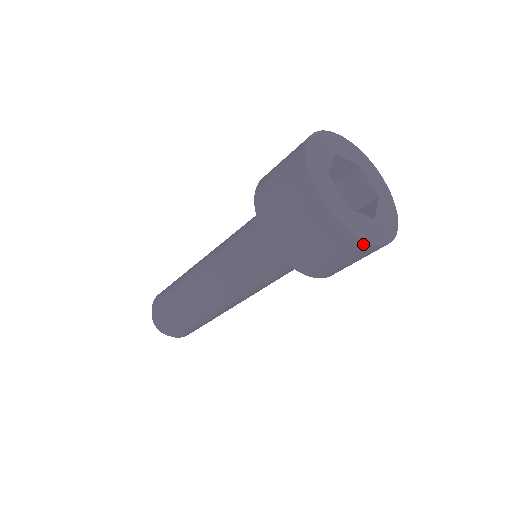
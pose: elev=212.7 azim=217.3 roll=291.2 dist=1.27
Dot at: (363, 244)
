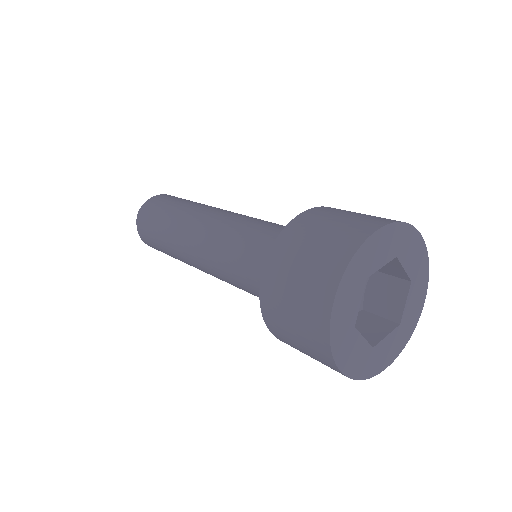
Dot at: (381, 367)
